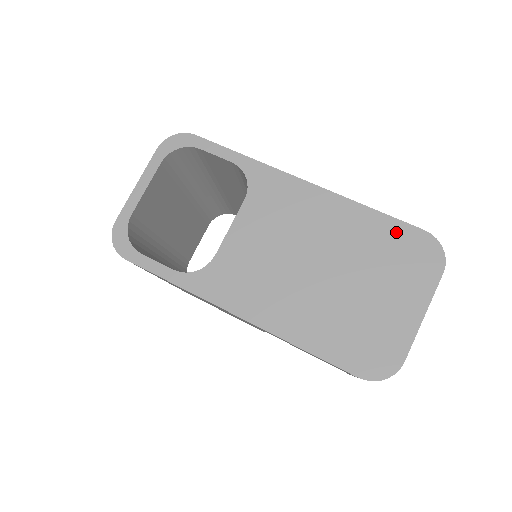
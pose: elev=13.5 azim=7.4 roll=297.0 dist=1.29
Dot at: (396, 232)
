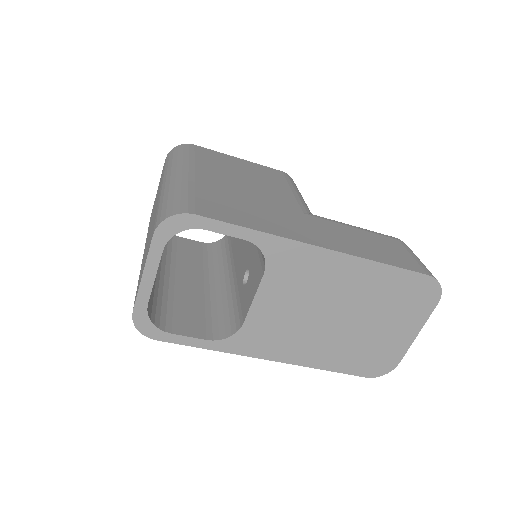
Dot at: (405, 280)
